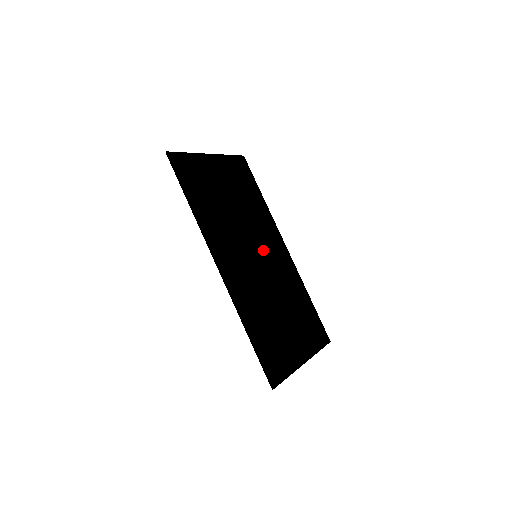
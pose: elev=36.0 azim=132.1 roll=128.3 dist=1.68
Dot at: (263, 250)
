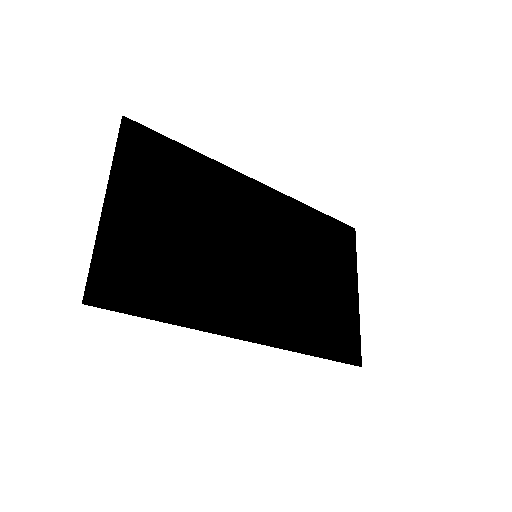
Dot at: (253, 234)
